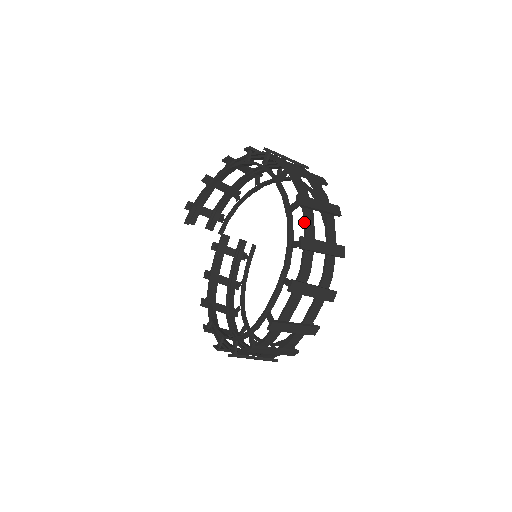
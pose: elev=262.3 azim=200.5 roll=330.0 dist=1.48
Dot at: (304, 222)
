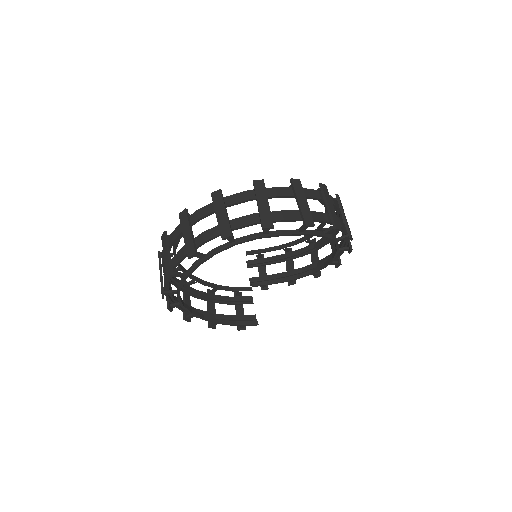
Dot at: (311, 190)
